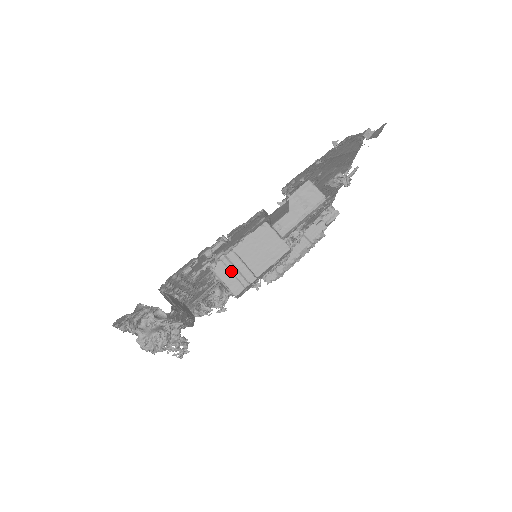
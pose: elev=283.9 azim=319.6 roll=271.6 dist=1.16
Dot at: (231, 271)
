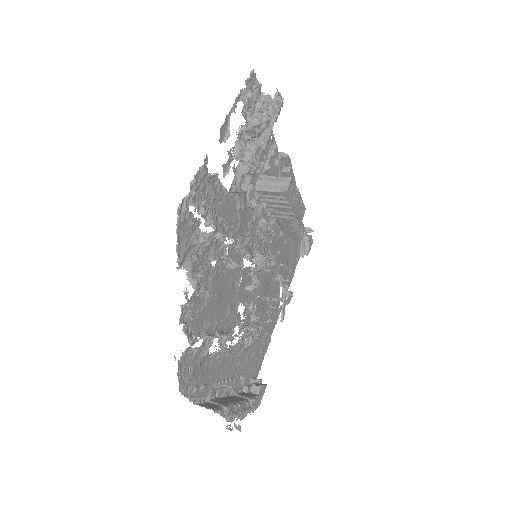
Dot at: occluded
